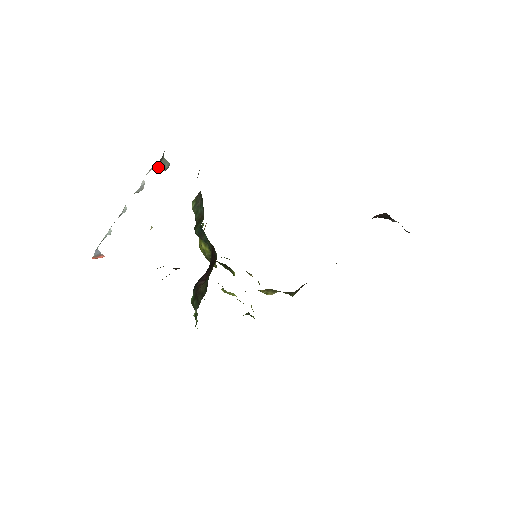
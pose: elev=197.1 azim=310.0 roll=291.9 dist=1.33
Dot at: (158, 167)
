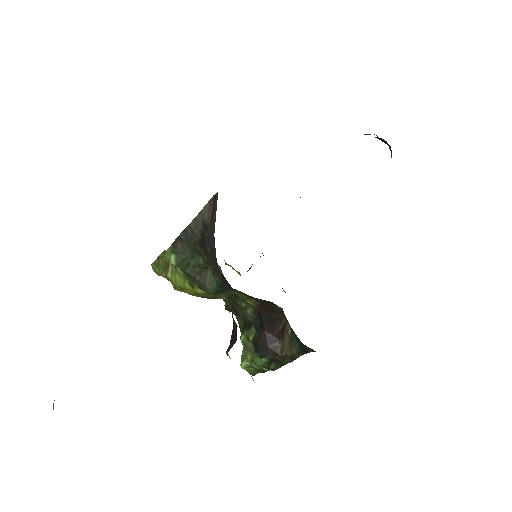
Dot at: occluded
